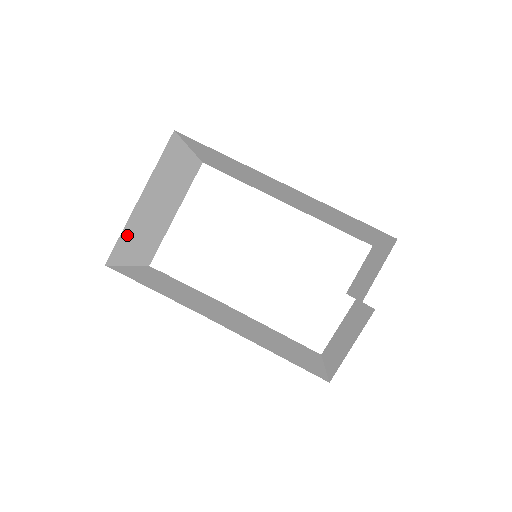
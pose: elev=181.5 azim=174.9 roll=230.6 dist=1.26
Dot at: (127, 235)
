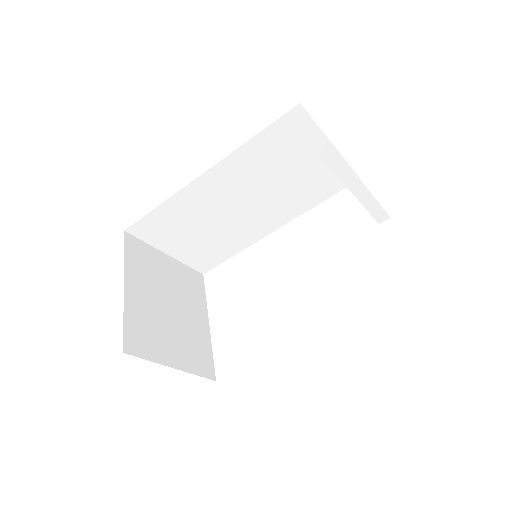
Dot at: (137, 325)
